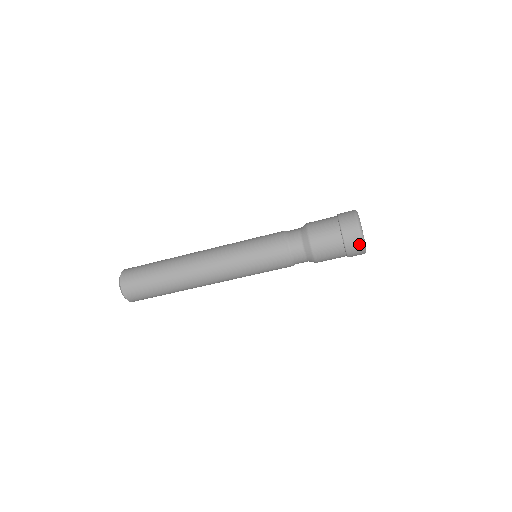
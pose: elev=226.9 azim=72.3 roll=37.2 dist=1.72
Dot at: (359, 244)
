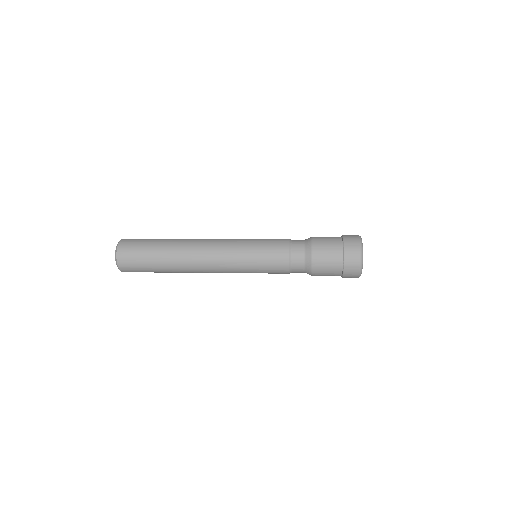
Dot at: (357, 268)
